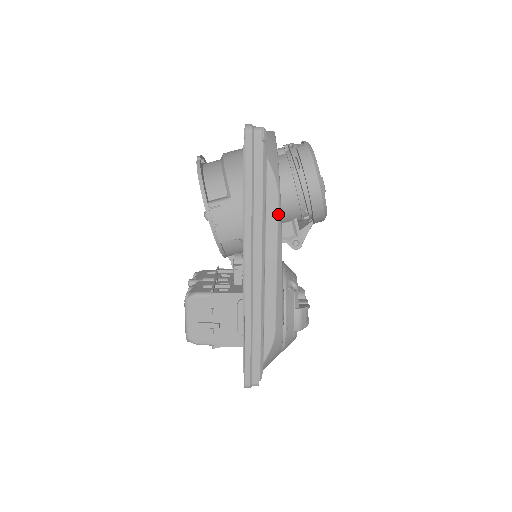
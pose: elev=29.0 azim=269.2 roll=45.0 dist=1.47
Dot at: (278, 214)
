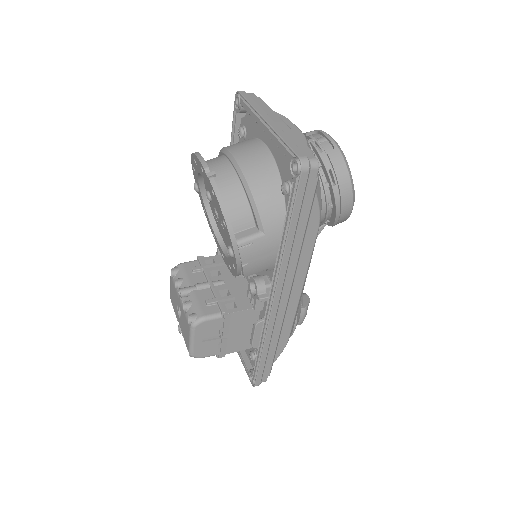
Dot at: (314, 244)
